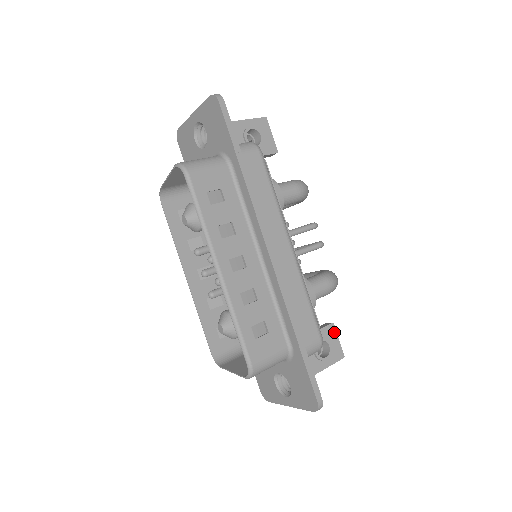
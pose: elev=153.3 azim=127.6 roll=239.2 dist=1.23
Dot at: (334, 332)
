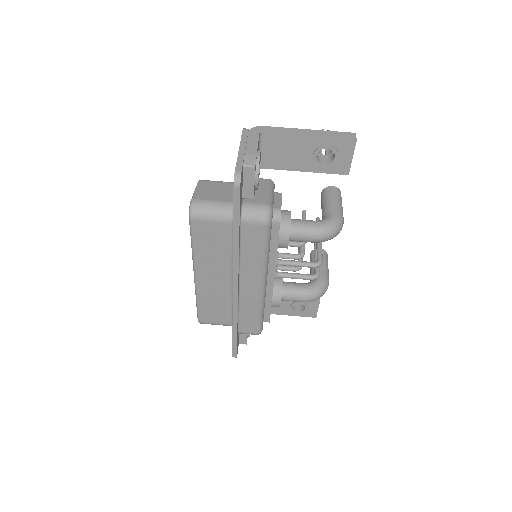
Dot at: (317, 303)
